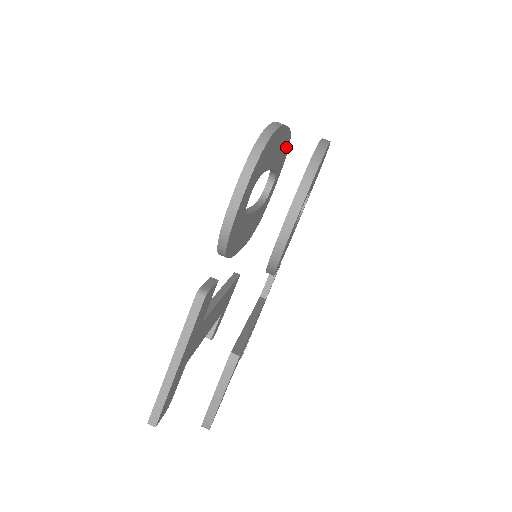
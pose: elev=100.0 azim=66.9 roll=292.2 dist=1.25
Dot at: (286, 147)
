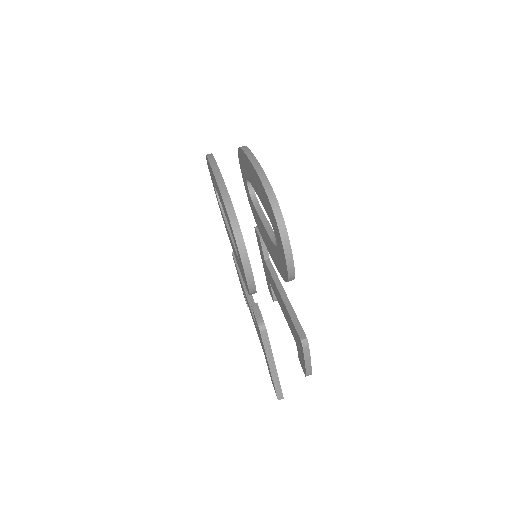
Dot at: occluded
